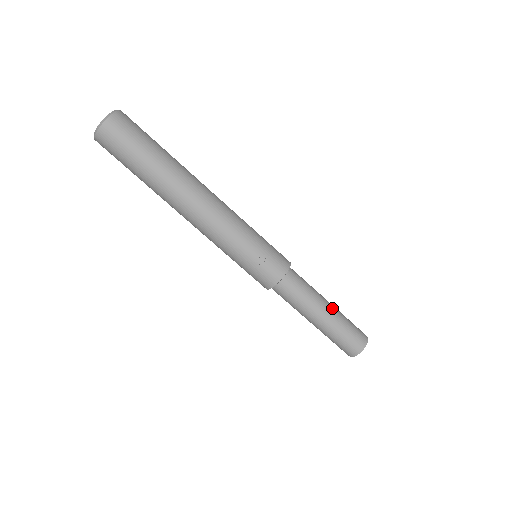
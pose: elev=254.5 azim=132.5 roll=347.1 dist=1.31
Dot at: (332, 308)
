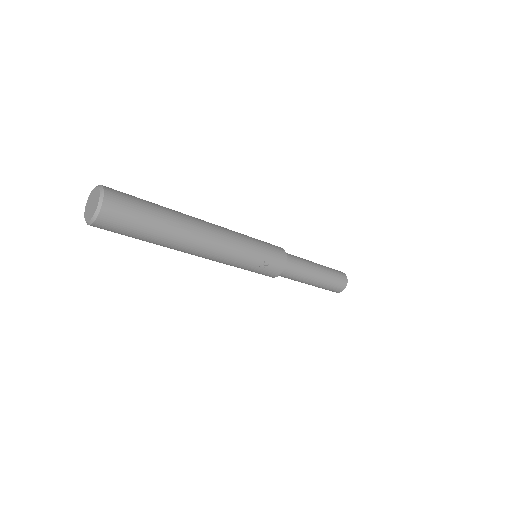
Dot at: (320, 269)
